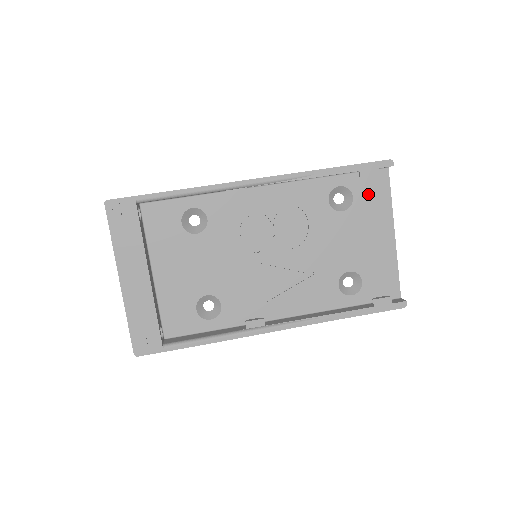
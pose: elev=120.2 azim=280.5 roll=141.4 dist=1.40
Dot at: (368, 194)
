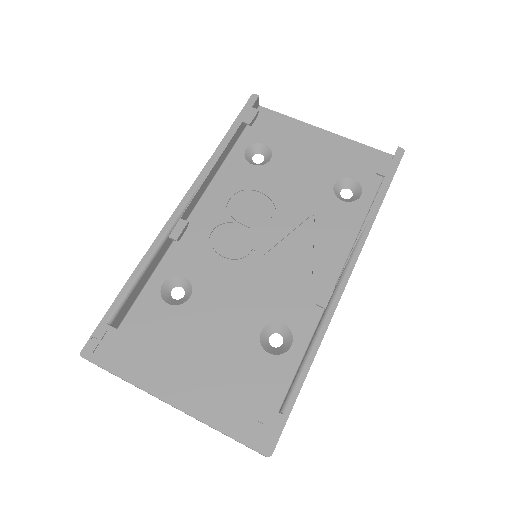
Dot at: (271, 132)
